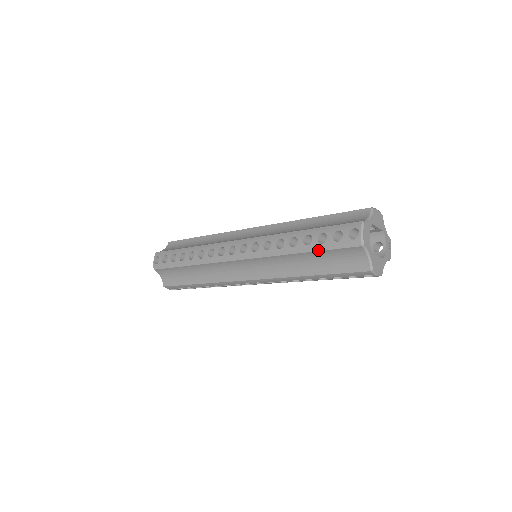
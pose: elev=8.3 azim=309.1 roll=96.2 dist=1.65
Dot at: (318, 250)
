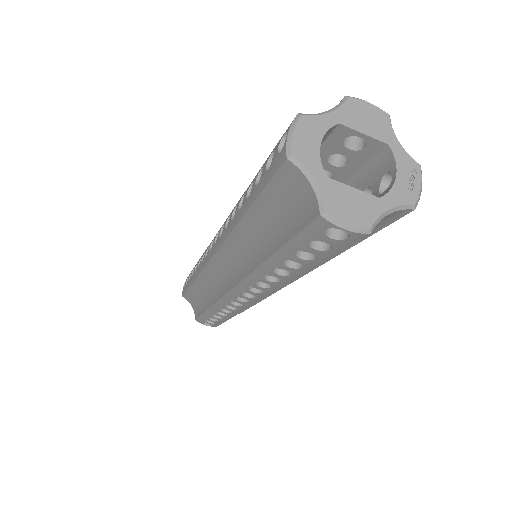
Dot at: (254, 199)
